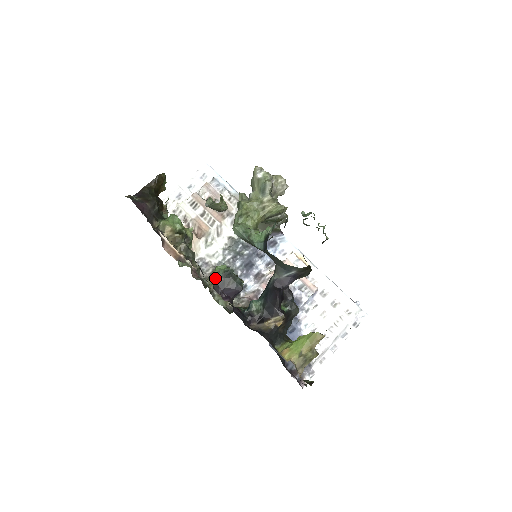
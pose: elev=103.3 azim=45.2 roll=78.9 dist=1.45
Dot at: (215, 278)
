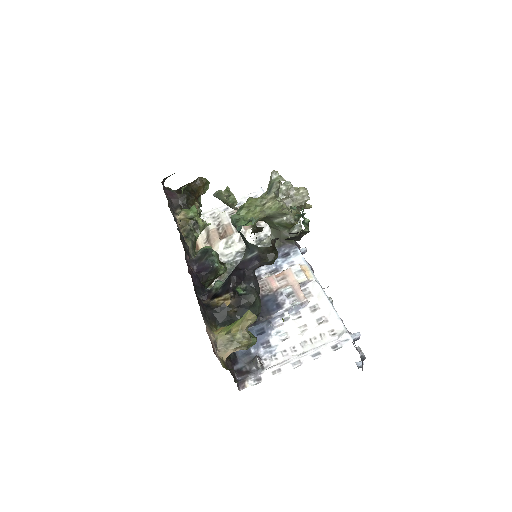
Dot at: (196, 255)
